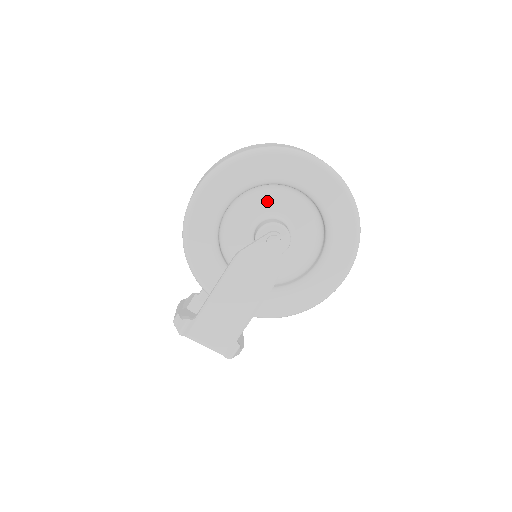
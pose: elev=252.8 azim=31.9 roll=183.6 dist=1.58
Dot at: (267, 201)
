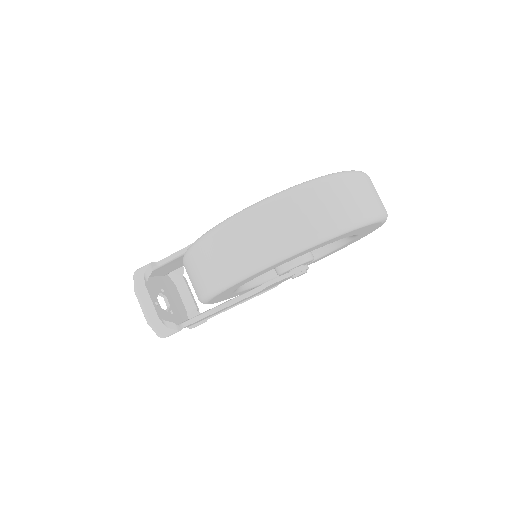
Dot at: occluded
